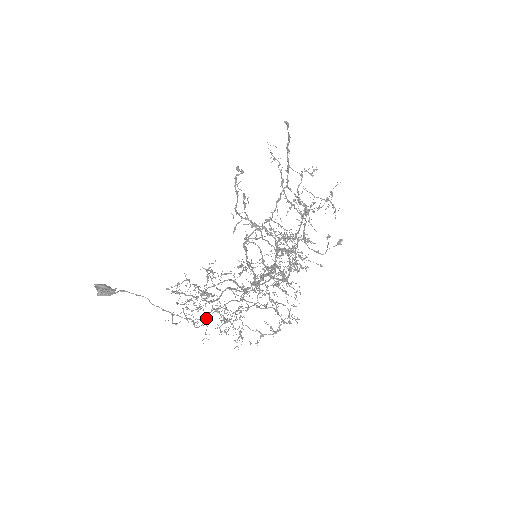
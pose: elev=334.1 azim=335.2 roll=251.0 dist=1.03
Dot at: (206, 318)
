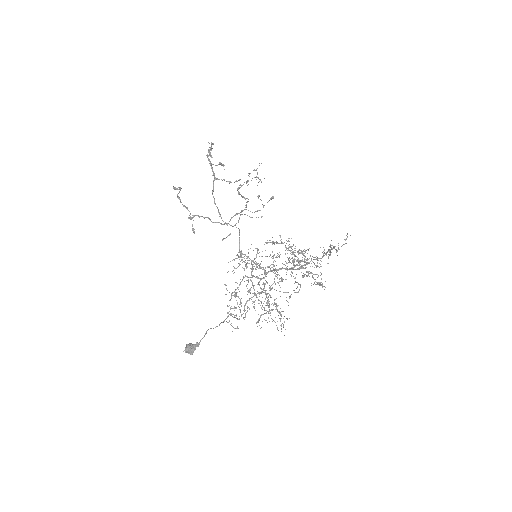
Dot at: occluded
